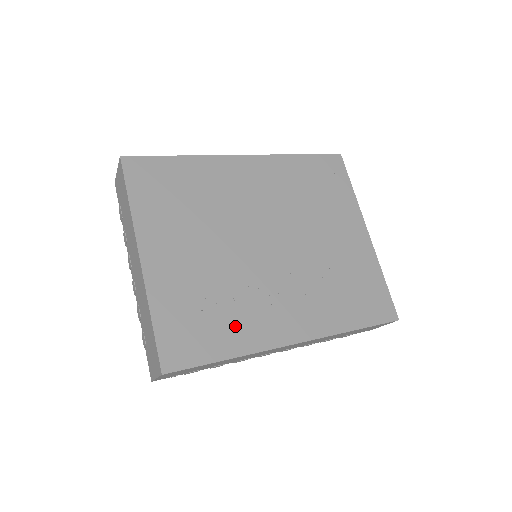
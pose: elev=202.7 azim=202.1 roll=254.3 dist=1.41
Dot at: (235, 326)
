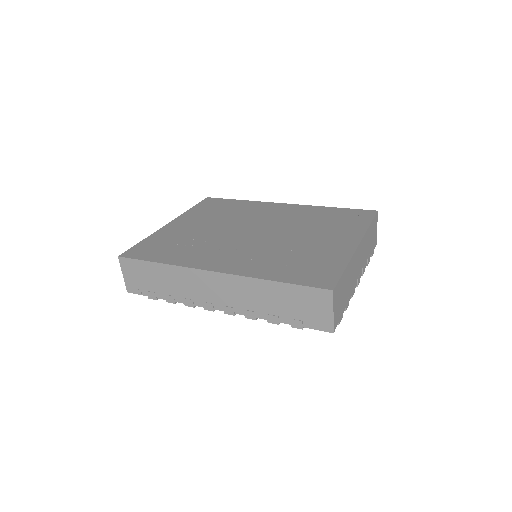
Dot at: (183, 254)
